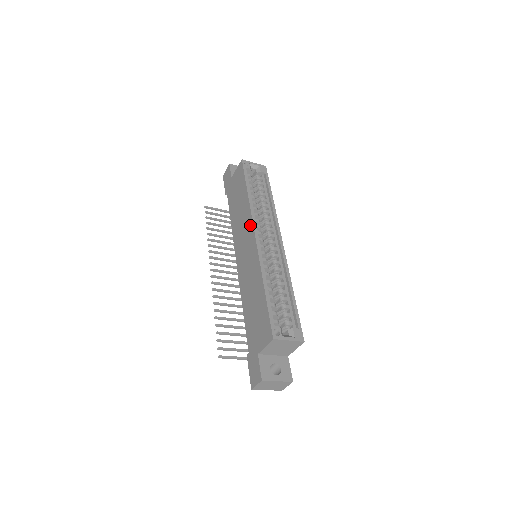
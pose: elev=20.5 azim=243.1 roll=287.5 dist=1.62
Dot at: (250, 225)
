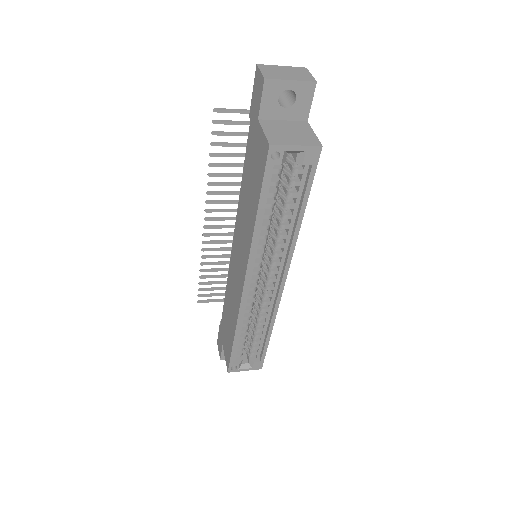
Dot at: (245, 262)
